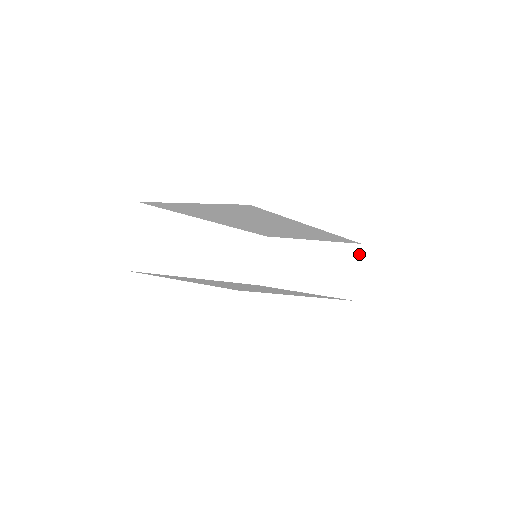
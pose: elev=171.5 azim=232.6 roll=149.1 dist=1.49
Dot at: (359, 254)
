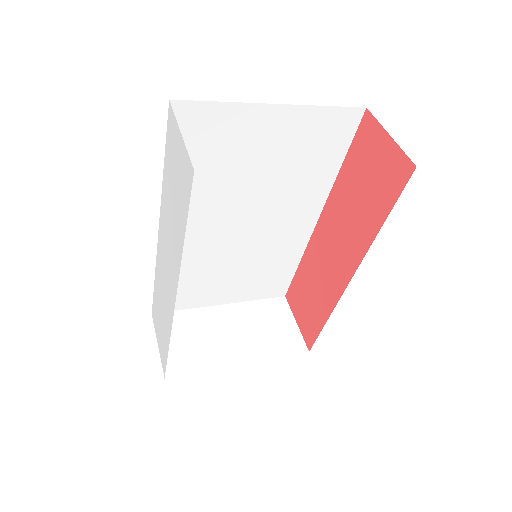
Dot at: (288, 306)
